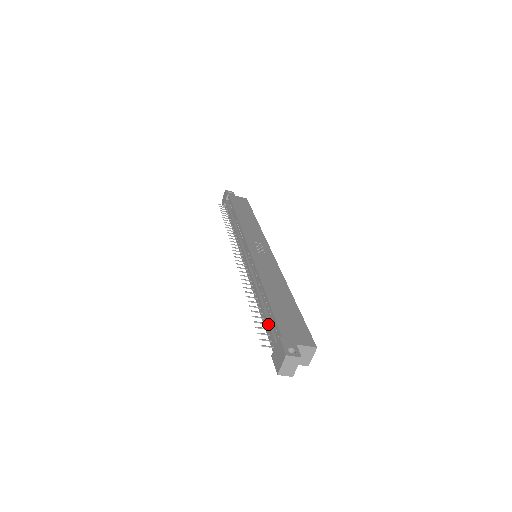
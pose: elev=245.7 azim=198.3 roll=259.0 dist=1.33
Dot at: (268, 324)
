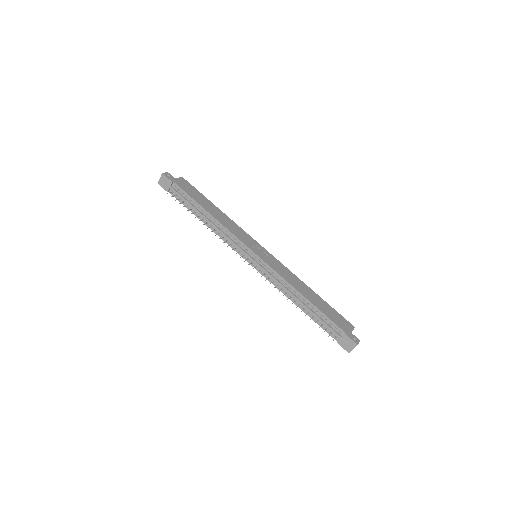
Dot at: (325, 323)
